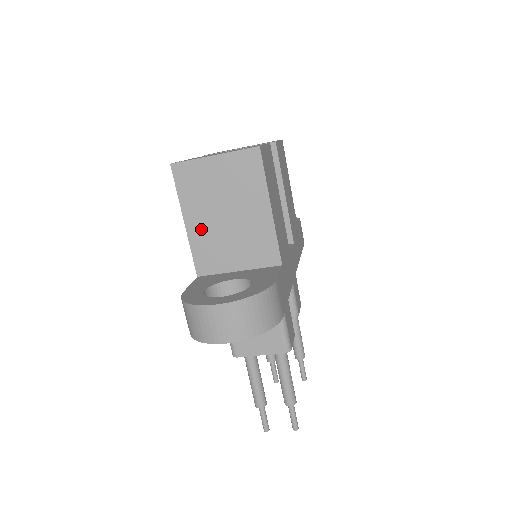
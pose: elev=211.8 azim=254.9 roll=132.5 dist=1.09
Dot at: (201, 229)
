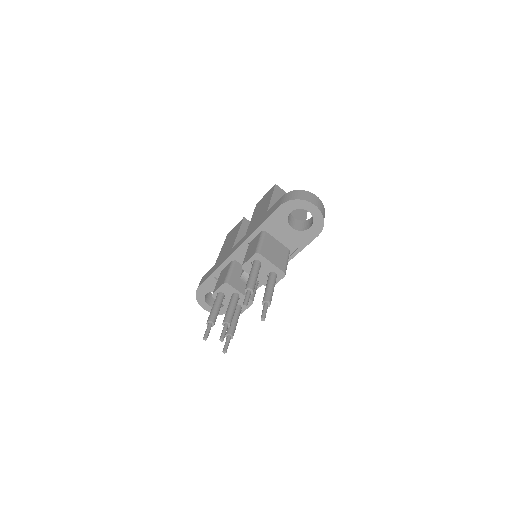
Dot at: occluded
